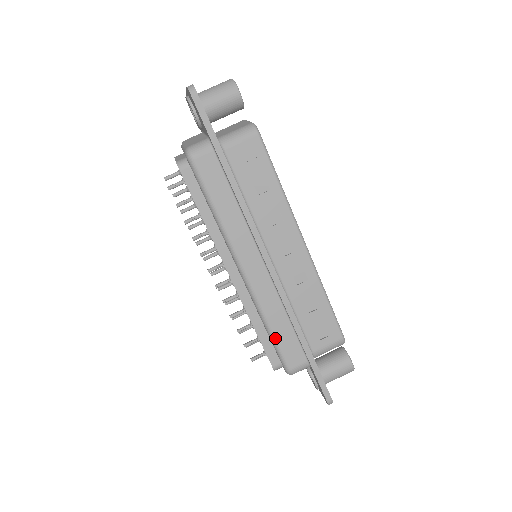
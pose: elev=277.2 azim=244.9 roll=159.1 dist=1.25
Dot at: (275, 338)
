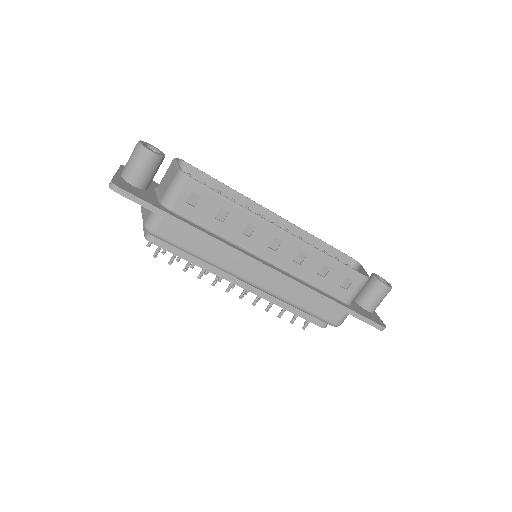
Dot at: (308, 311)
